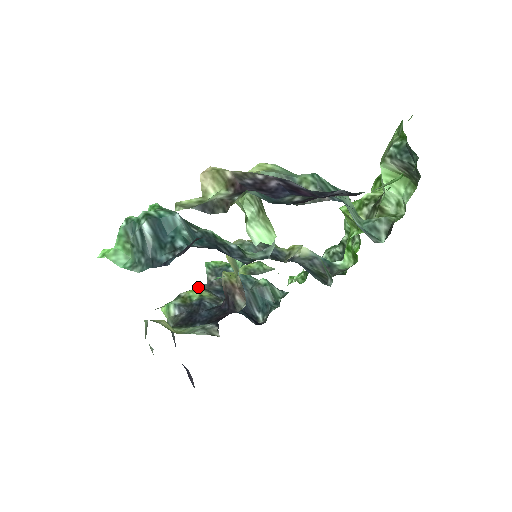
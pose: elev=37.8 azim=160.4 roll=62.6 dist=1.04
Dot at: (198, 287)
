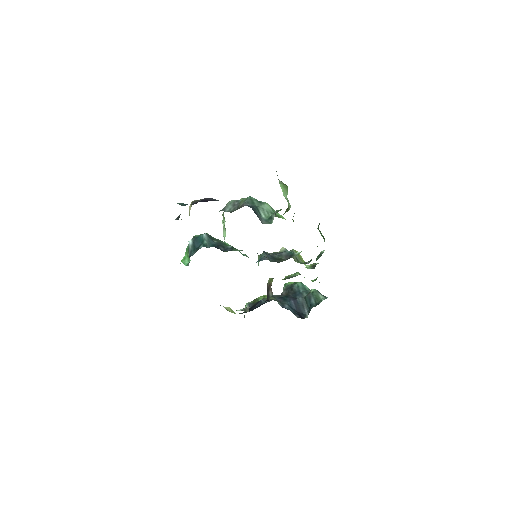
Dot at: occluded
